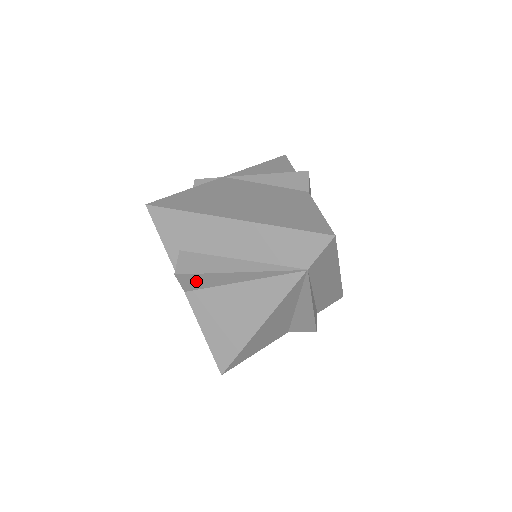
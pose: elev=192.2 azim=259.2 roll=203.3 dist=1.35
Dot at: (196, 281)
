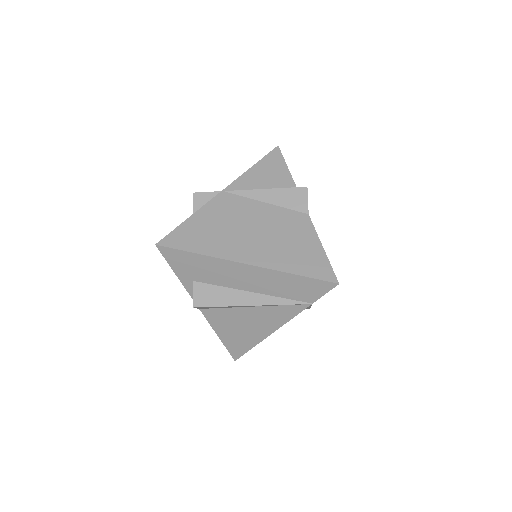
Dot at: (211, 307)
